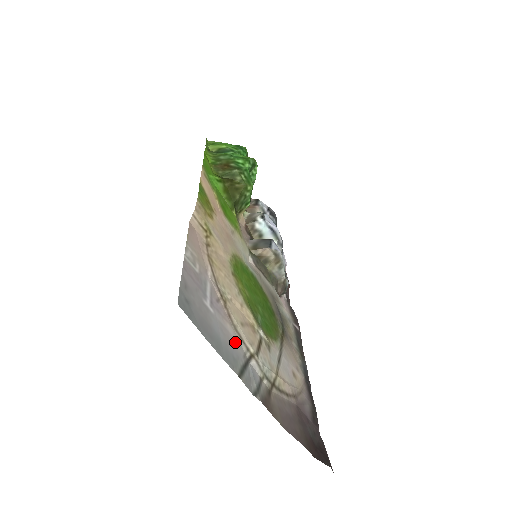
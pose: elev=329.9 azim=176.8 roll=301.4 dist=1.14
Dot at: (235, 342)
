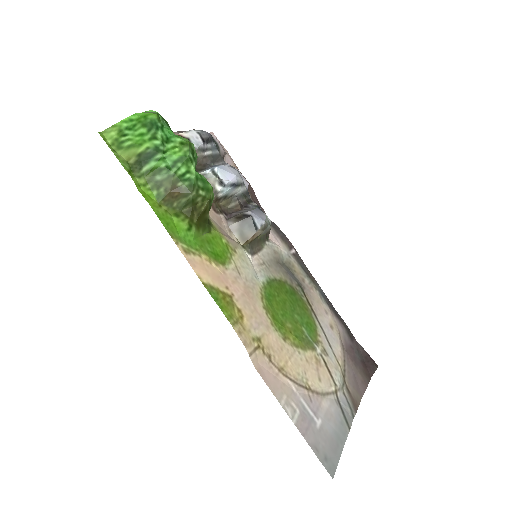
Dot at: (331, 407)
